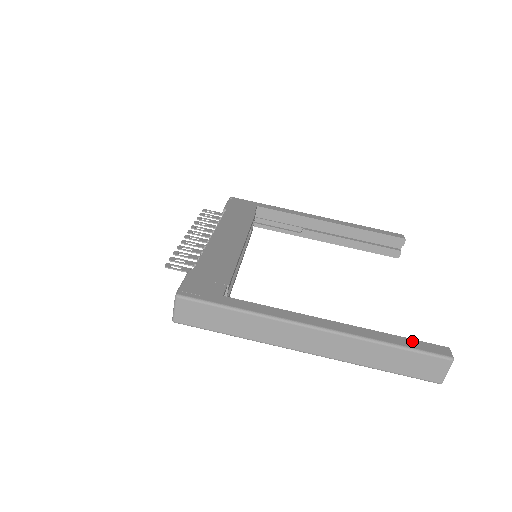
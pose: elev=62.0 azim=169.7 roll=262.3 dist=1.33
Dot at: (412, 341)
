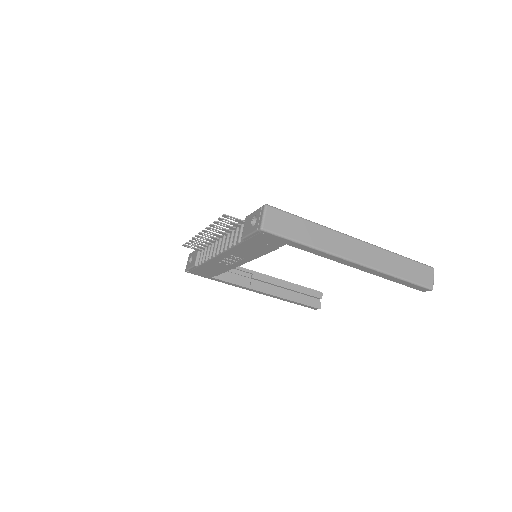
Dot at: occluded
